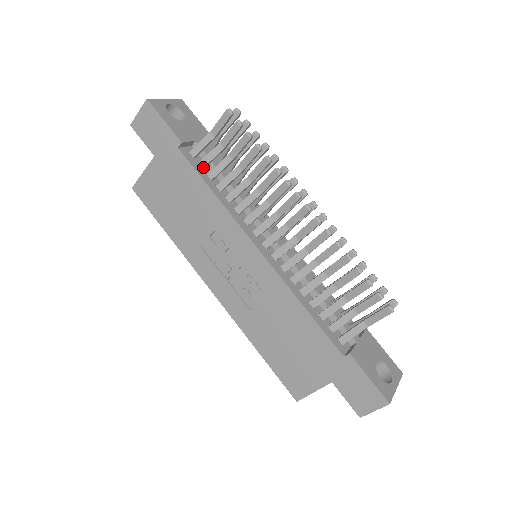
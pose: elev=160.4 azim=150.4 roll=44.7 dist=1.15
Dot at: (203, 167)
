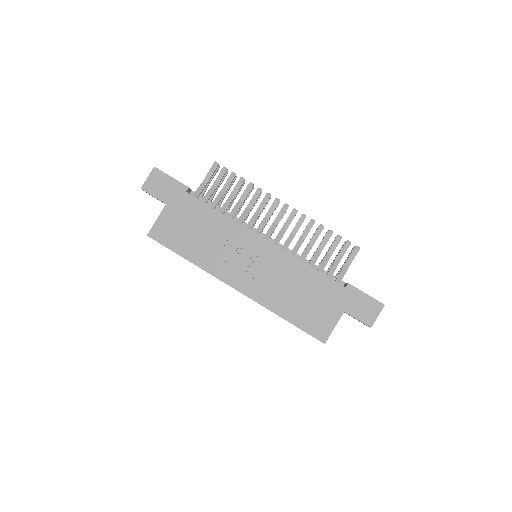
Dot at: (205, 202)
